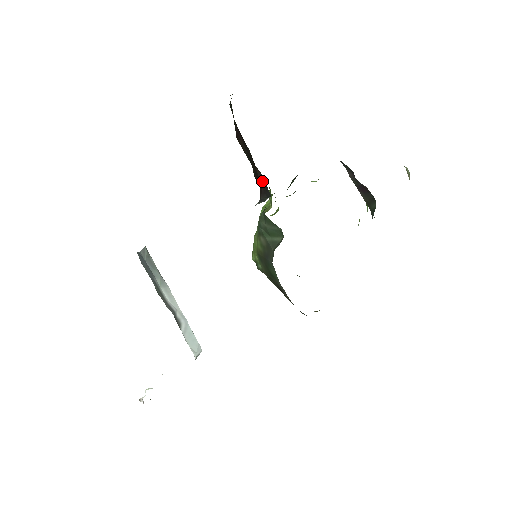
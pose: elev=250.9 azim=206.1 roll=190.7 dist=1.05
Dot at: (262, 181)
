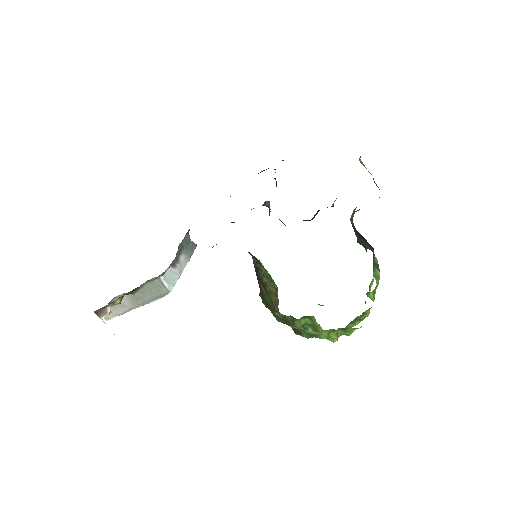
Dot at: occluded
